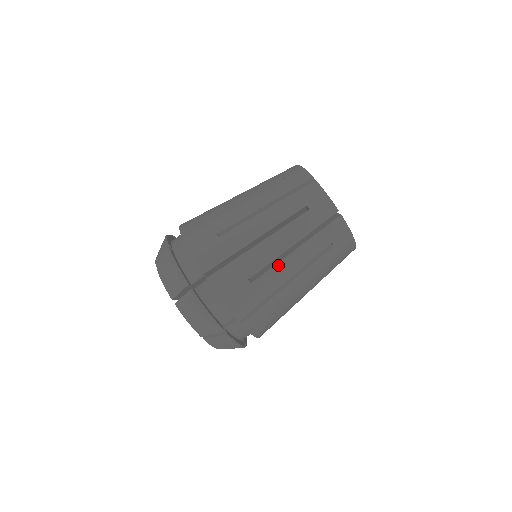
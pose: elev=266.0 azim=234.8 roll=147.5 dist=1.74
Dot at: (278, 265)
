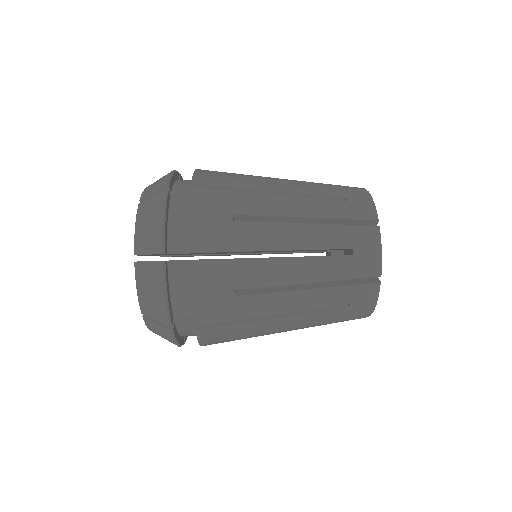
Dot at: (278, 294)
